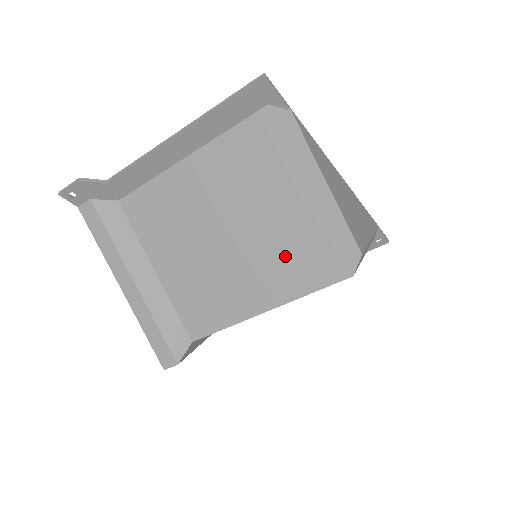
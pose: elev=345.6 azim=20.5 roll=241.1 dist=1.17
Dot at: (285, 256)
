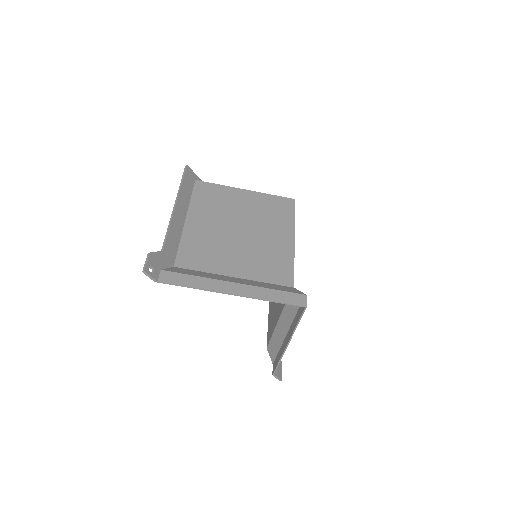
Dot at: (269, 214)
